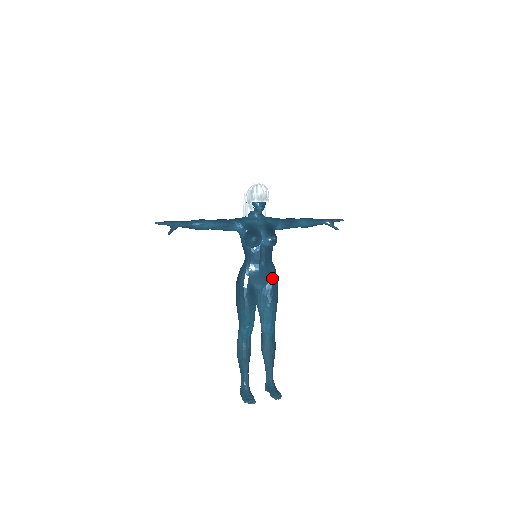
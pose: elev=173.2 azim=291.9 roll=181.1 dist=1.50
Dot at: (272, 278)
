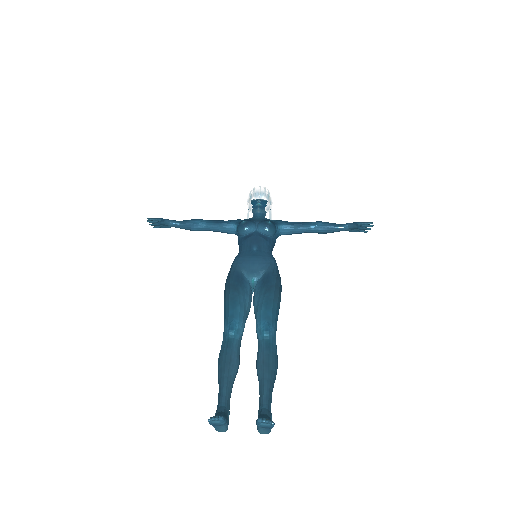
Dot at: (269, 268)
